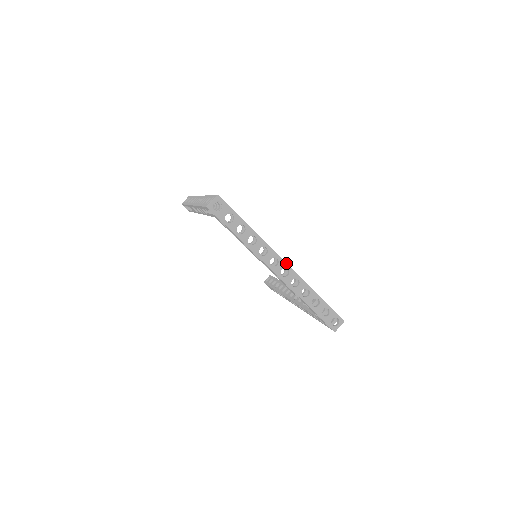
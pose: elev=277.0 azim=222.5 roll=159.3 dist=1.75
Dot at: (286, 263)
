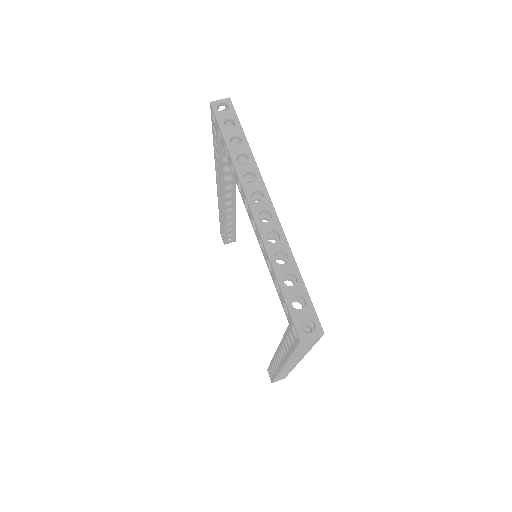
Dot at: occluded
